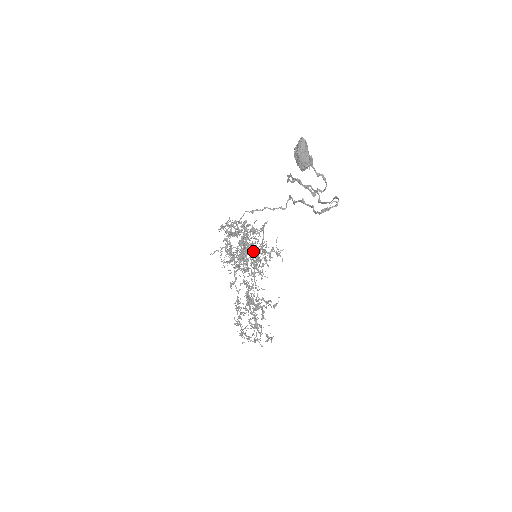
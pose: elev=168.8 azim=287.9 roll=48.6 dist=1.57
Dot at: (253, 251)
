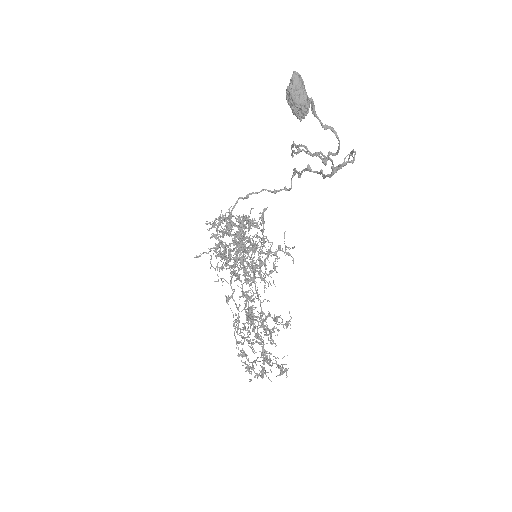
Dot at: occluded
